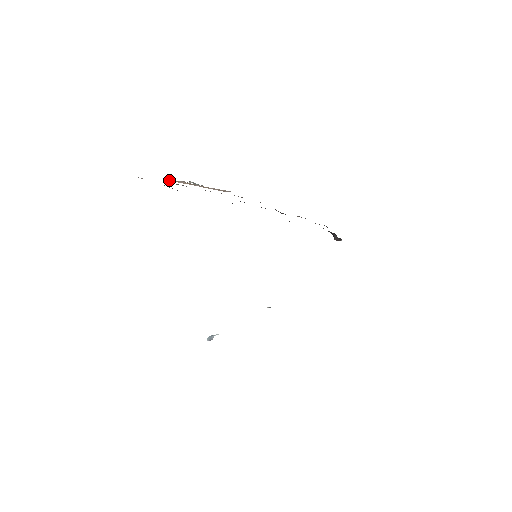
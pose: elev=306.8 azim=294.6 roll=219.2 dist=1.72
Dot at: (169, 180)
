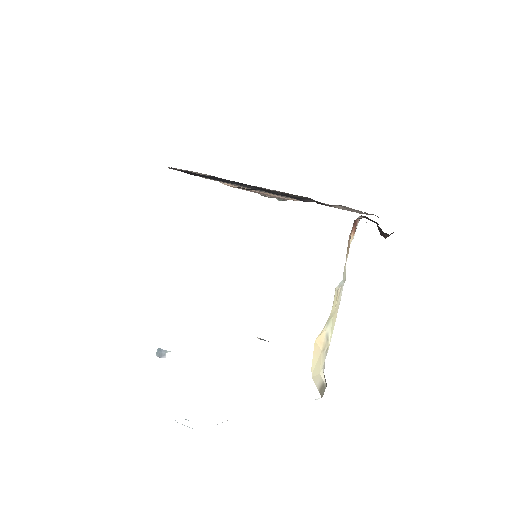
Dot at: (227, 184)
